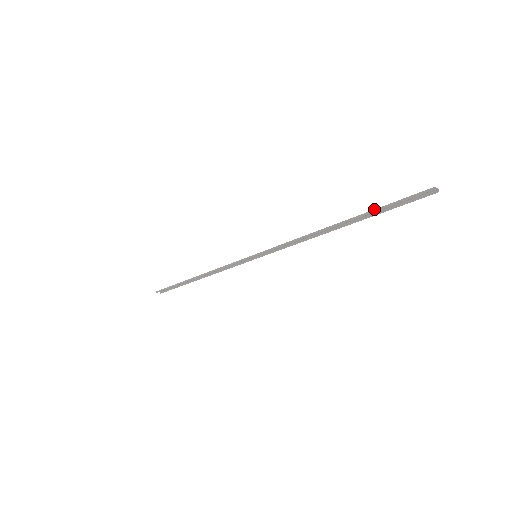
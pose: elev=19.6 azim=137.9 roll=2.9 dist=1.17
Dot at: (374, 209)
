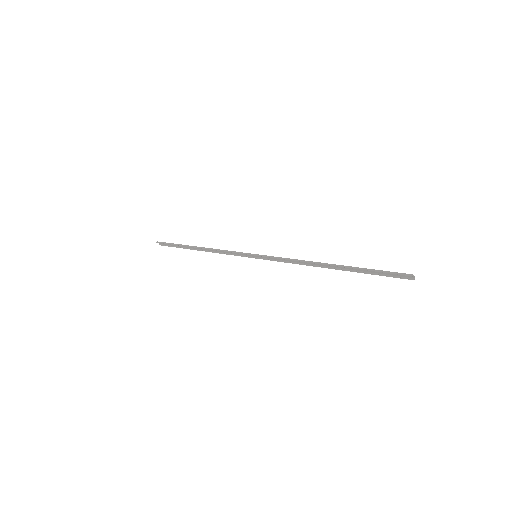
Dot at: (364, 268)
